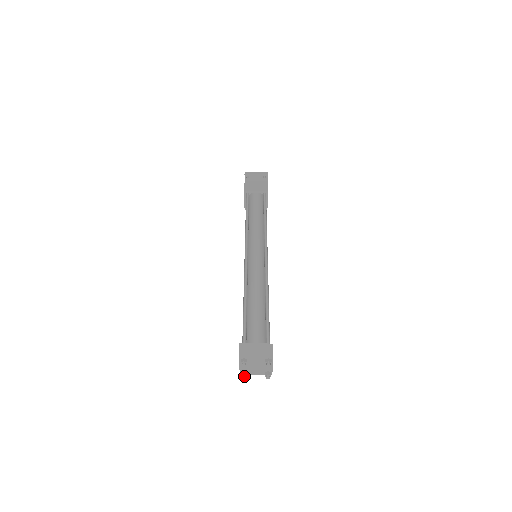
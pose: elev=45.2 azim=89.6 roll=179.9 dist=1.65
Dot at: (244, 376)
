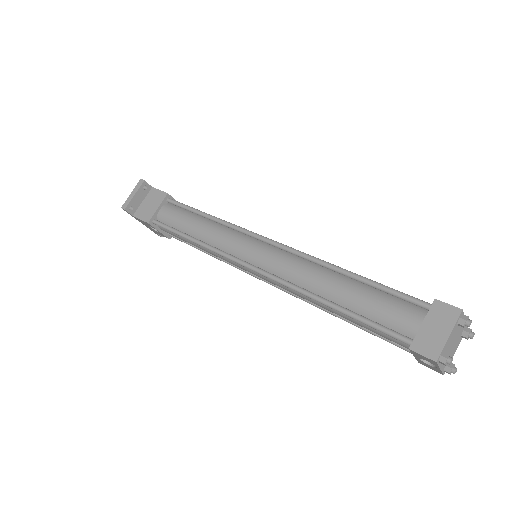
Dot at: (454, 370)
